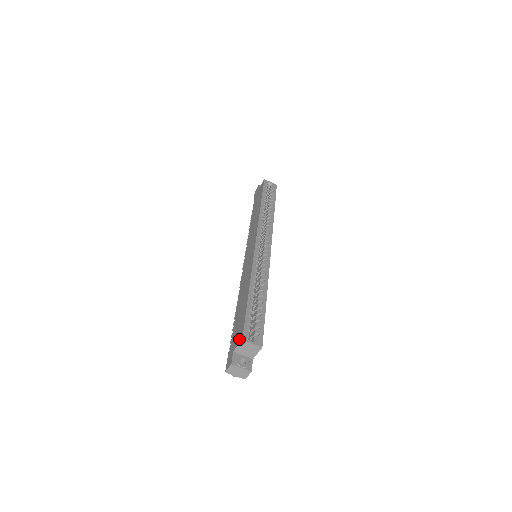
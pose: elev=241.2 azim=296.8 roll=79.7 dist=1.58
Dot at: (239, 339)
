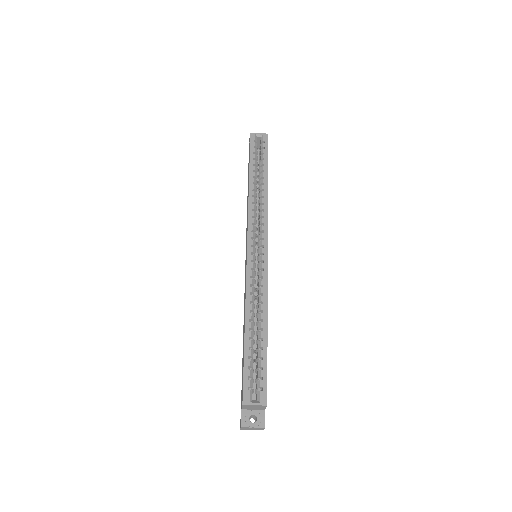
Dot at: (242, 400)
